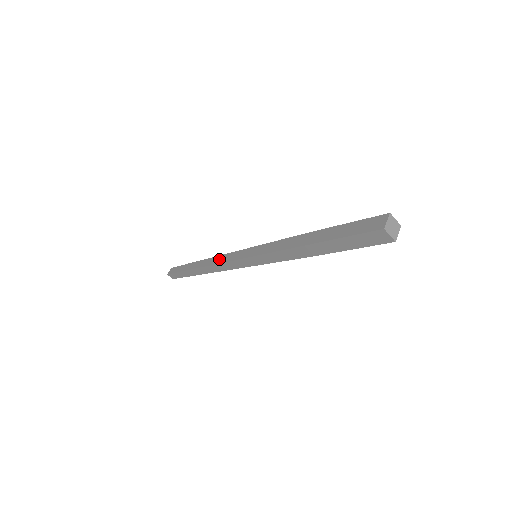
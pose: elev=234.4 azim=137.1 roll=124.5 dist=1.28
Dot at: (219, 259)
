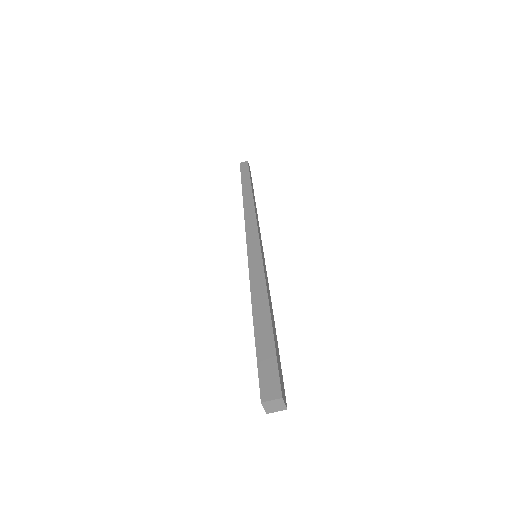
Dot at: (250, 216)
